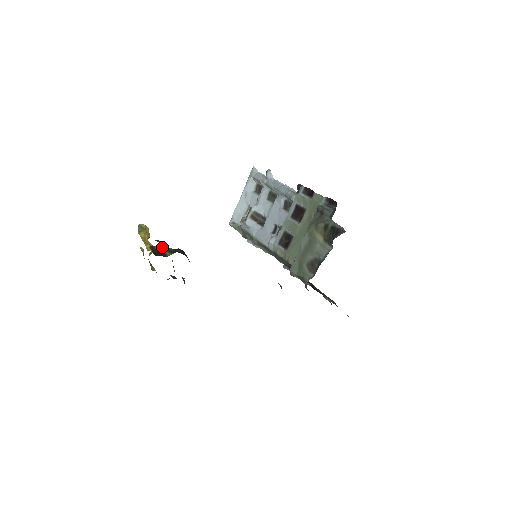
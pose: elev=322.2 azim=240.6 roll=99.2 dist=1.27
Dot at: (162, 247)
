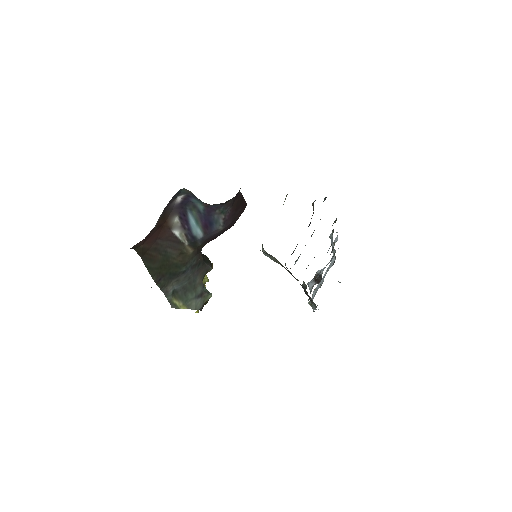
Dot at: occluded
